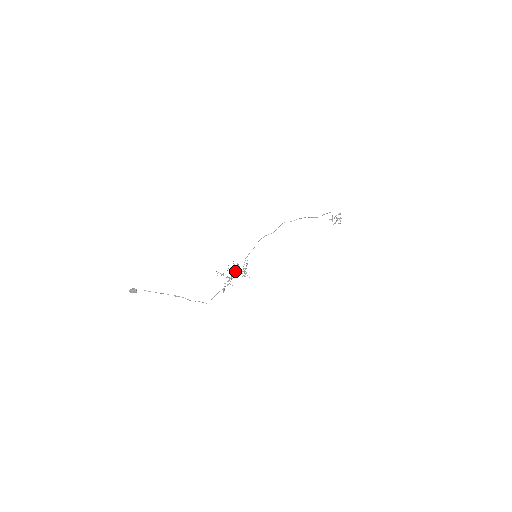
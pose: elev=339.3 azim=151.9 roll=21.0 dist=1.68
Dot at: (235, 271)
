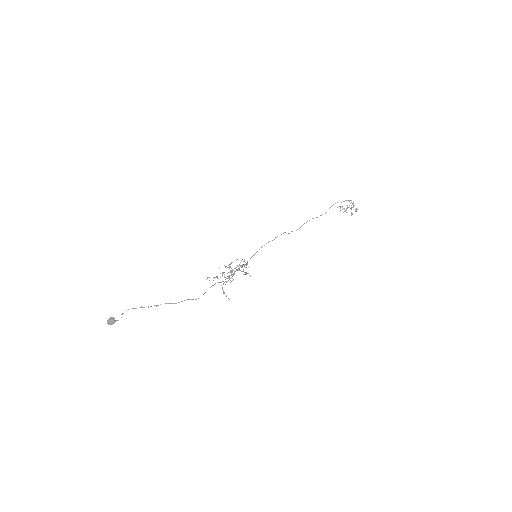
Dot at: (233, 274)
